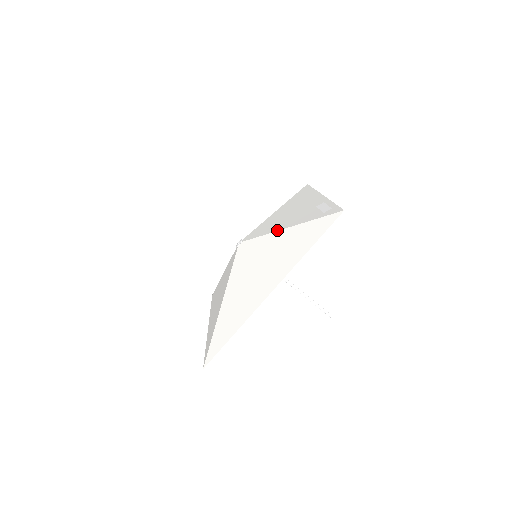
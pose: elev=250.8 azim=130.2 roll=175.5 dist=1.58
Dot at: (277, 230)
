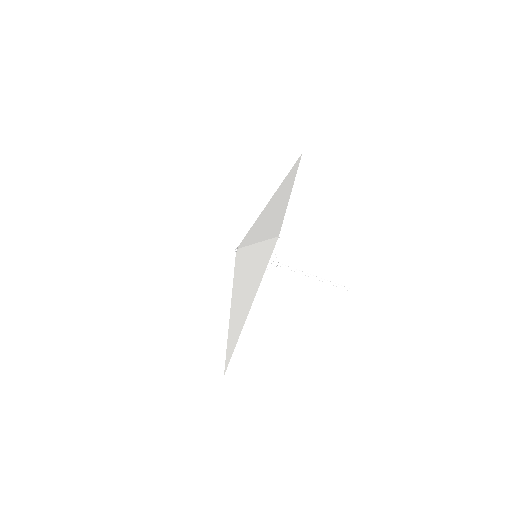
Dot at: (264, 208)
